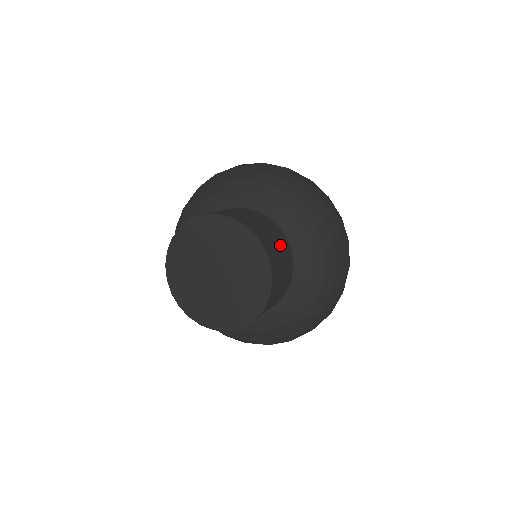
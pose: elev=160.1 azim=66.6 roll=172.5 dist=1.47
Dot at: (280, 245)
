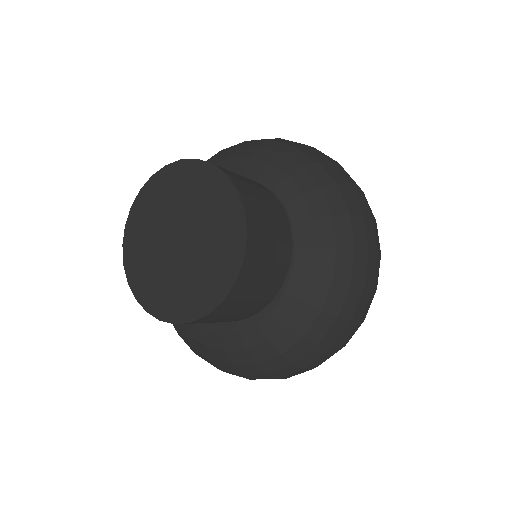
Dot at: (277, 242)
